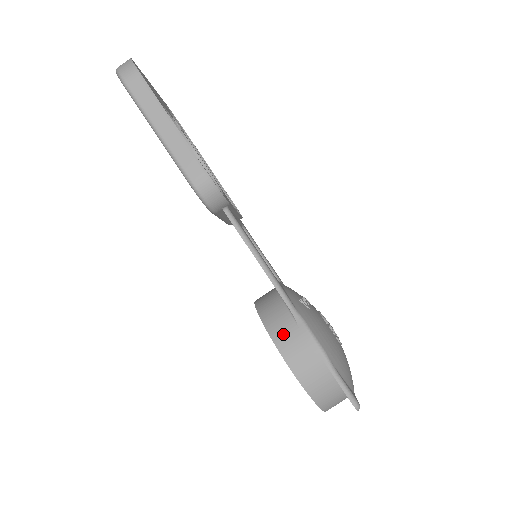
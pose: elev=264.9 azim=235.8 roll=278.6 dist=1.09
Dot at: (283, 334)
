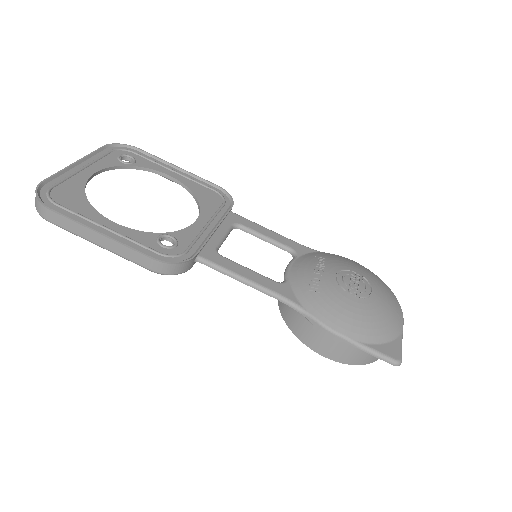
Dot at: (305, 334)
